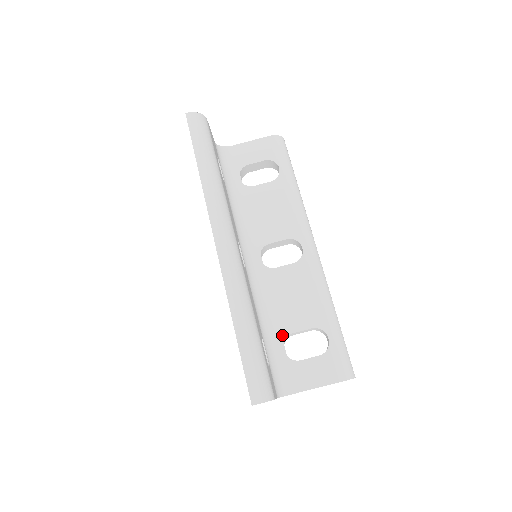
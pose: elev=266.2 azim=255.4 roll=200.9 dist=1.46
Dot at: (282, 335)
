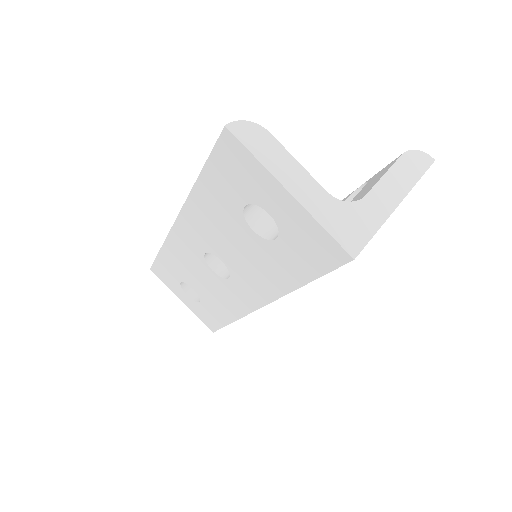
Dot at: occluded
